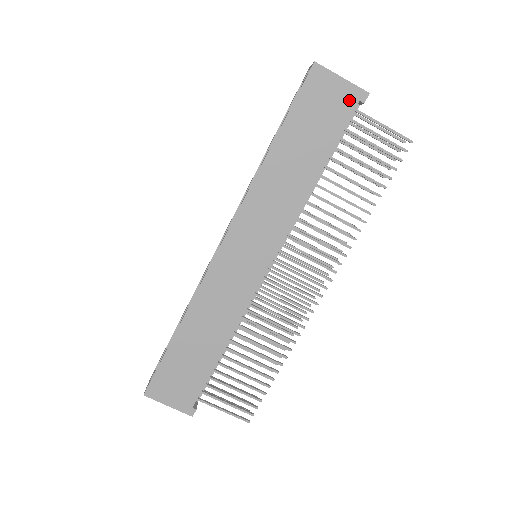
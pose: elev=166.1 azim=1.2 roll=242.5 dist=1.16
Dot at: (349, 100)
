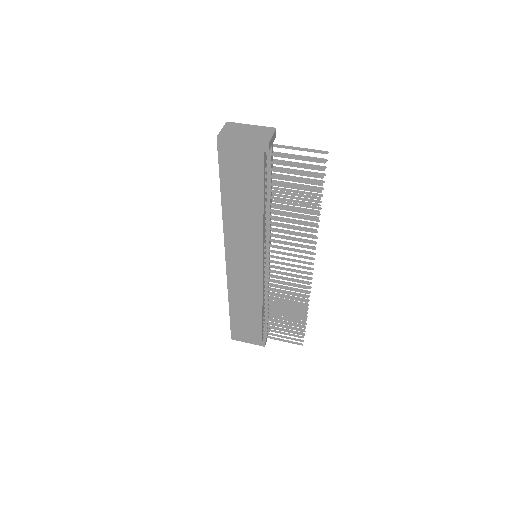
Dot at: (256, 154)
